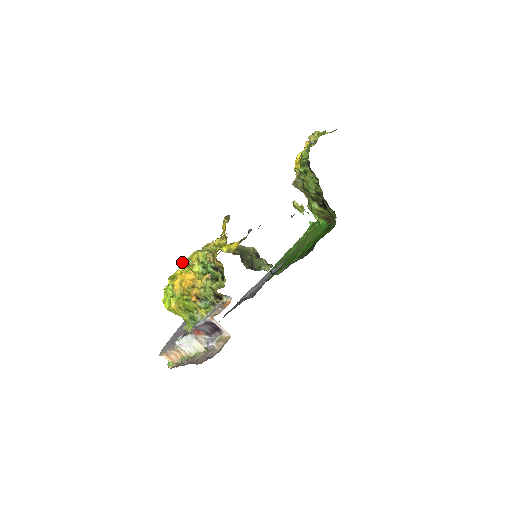
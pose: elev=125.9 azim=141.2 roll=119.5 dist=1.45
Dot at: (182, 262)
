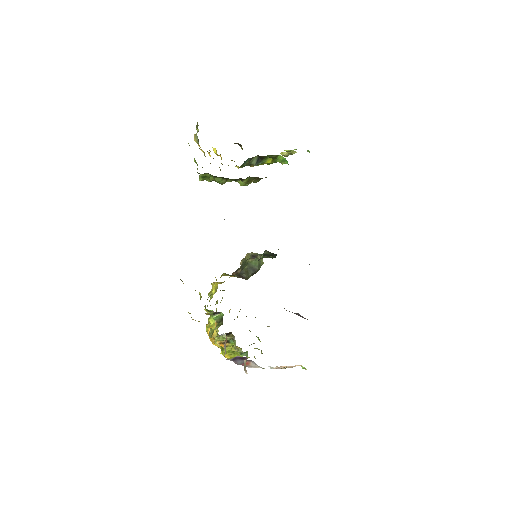
Dot at: occluded
